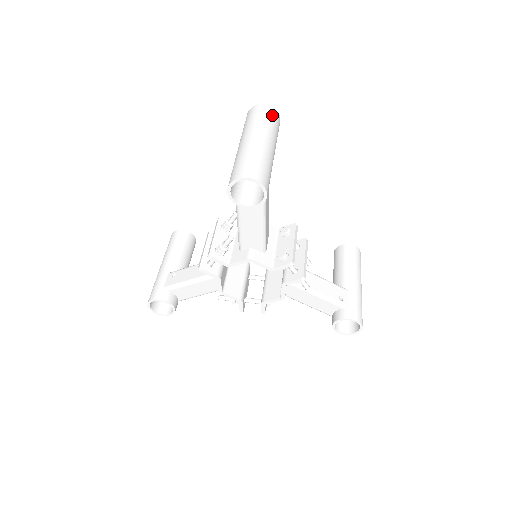
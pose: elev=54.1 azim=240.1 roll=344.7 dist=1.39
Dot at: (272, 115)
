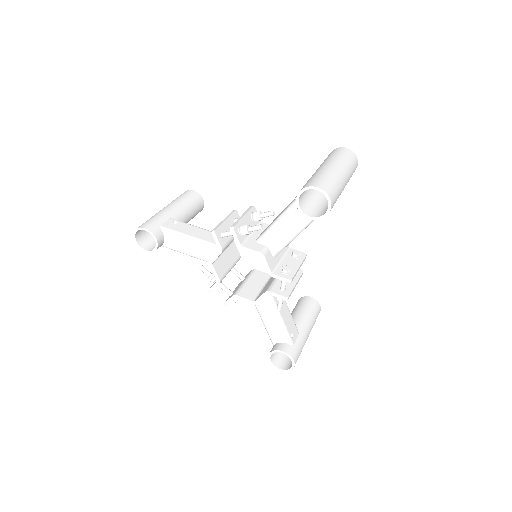
Dot at: (355, 164)
